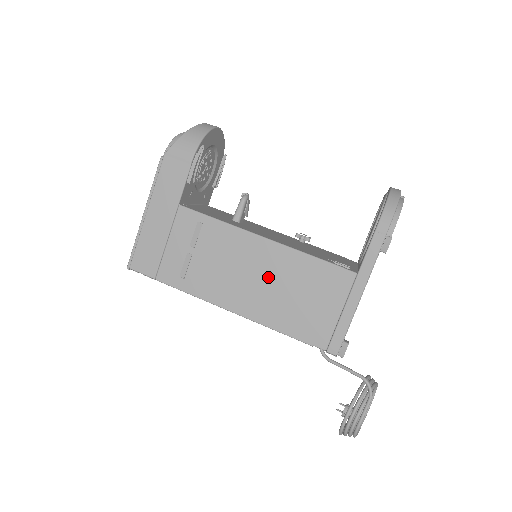
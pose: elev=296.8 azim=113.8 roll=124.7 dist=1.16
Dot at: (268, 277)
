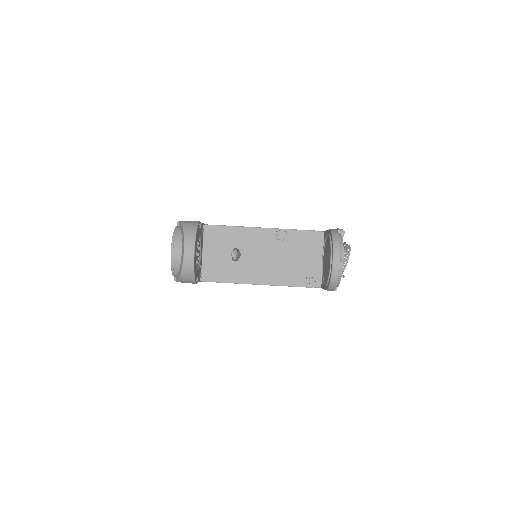
Dot at: occluded
